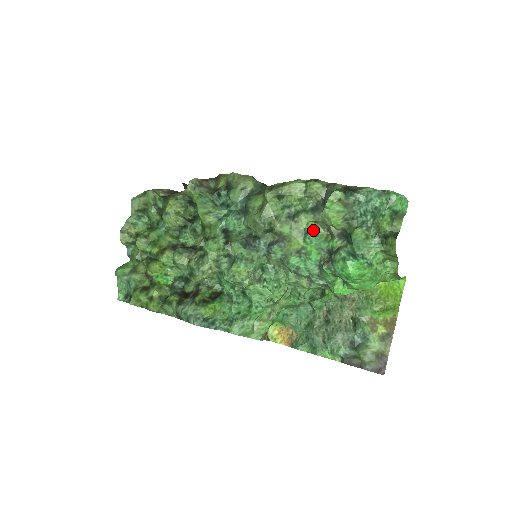
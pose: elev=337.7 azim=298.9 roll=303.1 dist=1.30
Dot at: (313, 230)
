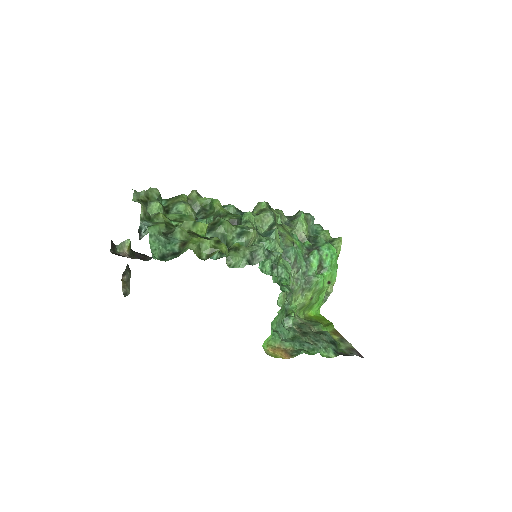
Dot at: occluded
